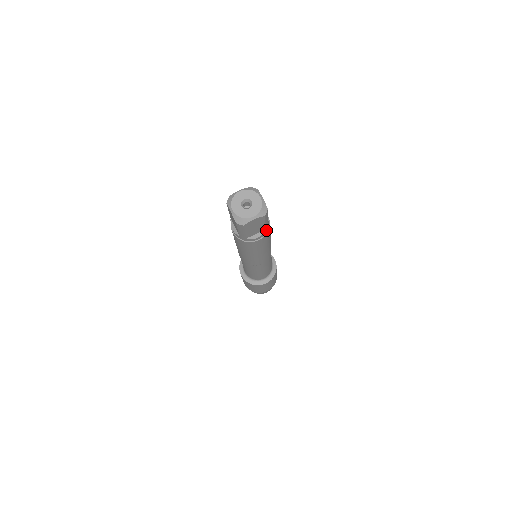
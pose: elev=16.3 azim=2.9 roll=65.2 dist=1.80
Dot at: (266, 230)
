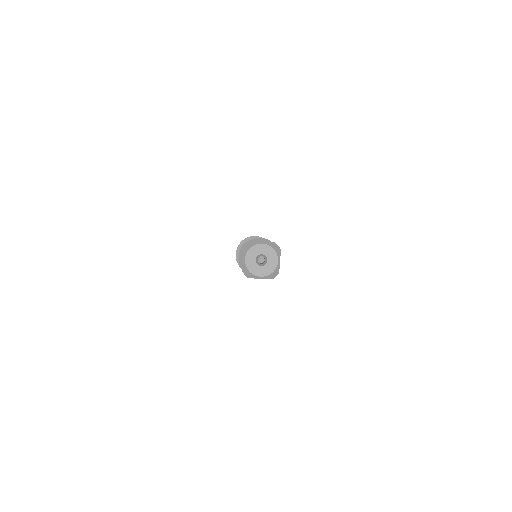
Dot at: occluded
